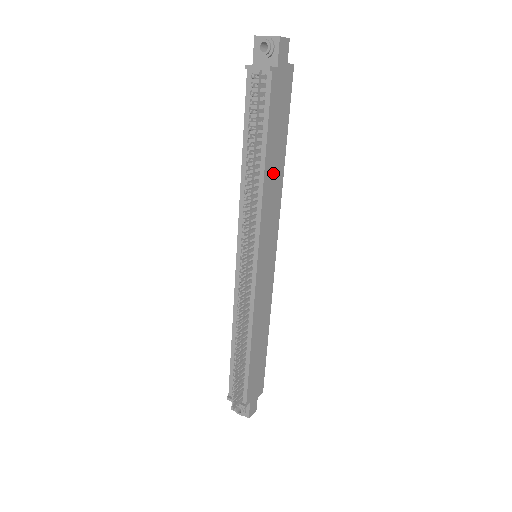
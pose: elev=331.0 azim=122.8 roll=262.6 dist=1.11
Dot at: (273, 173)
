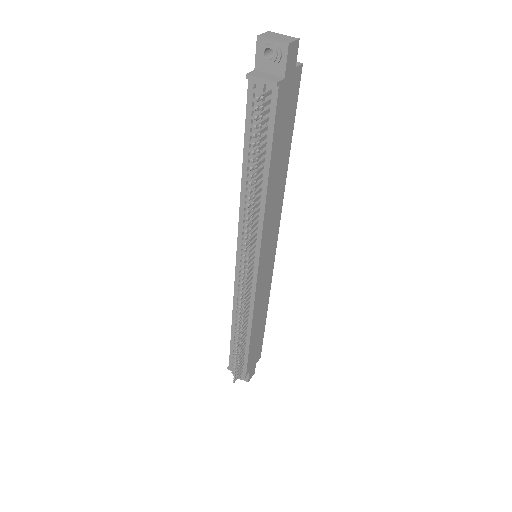
Dot at: (276, 183)
